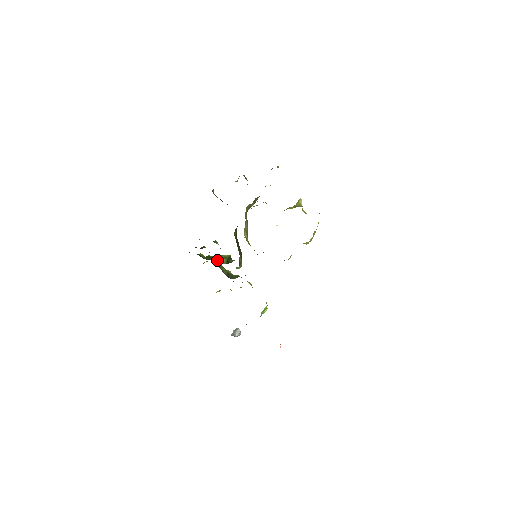
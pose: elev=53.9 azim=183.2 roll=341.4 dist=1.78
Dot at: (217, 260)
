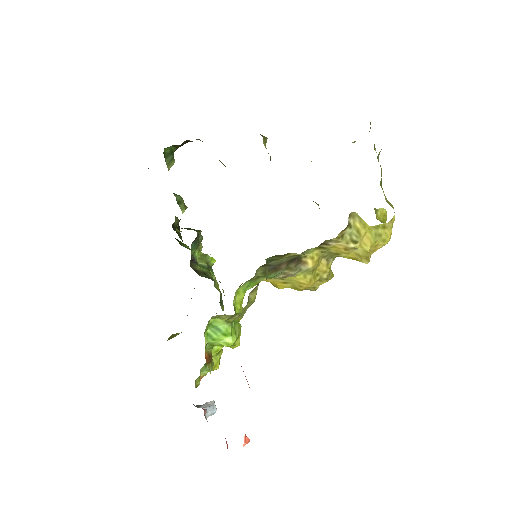
Dot at: (200, 253)
